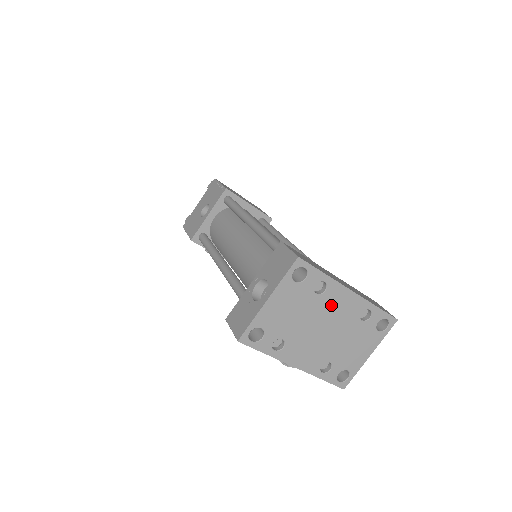
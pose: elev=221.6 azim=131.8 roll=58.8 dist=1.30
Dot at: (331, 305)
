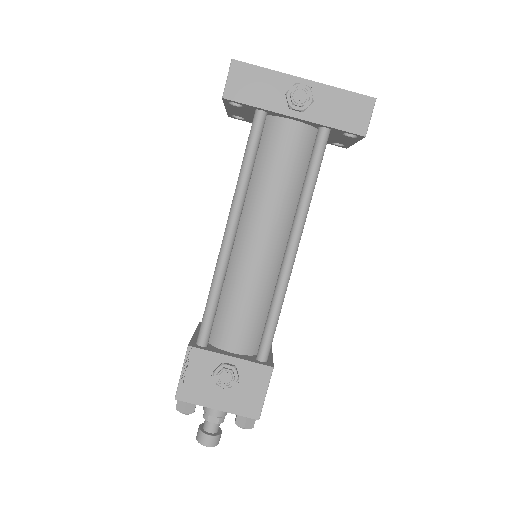
Dot at: occluded
